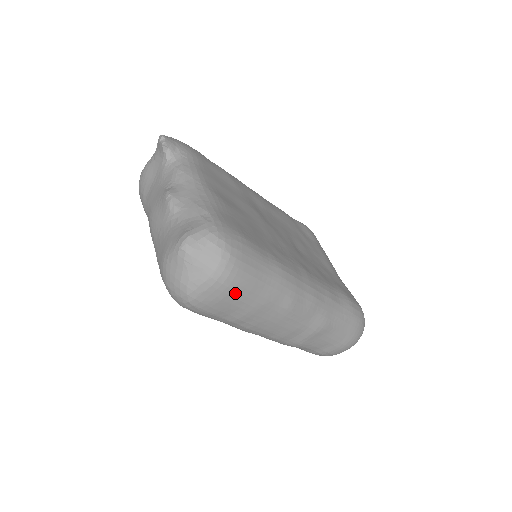
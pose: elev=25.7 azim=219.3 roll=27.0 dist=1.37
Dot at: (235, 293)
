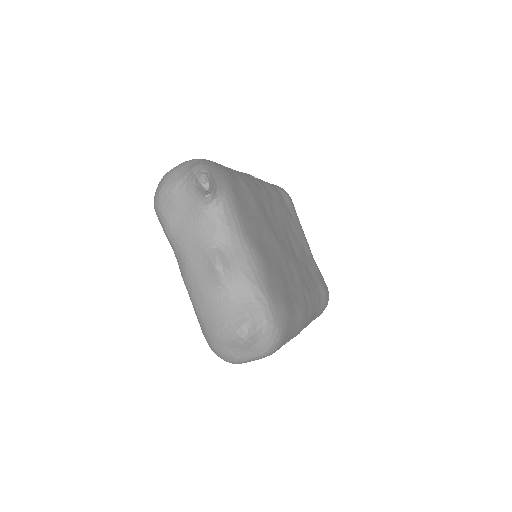
Dot at: occluded
